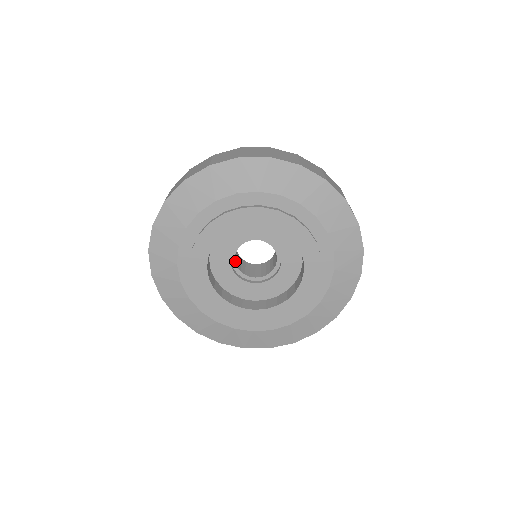
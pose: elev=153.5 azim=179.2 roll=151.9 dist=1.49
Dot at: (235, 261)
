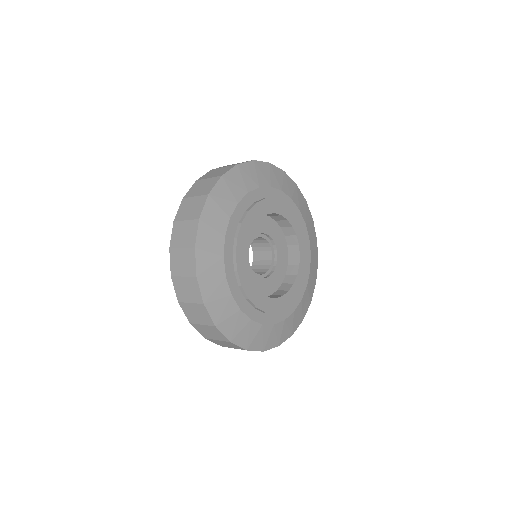
Dot at: occluded
